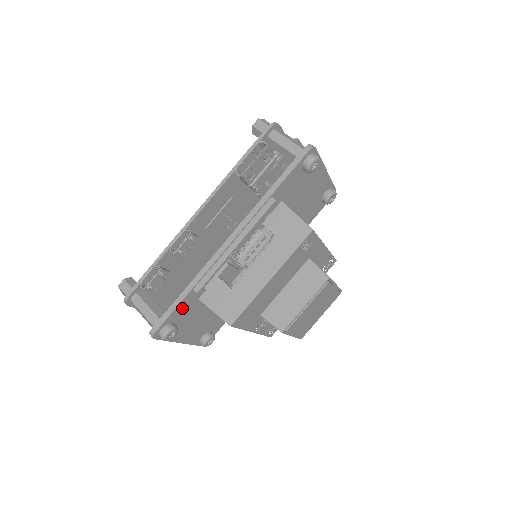
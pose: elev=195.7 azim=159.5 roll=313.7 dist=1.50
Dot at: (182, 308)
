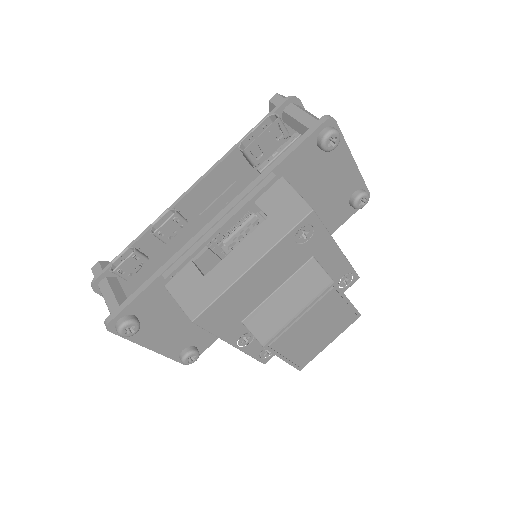
Dot at: (148, 298)
